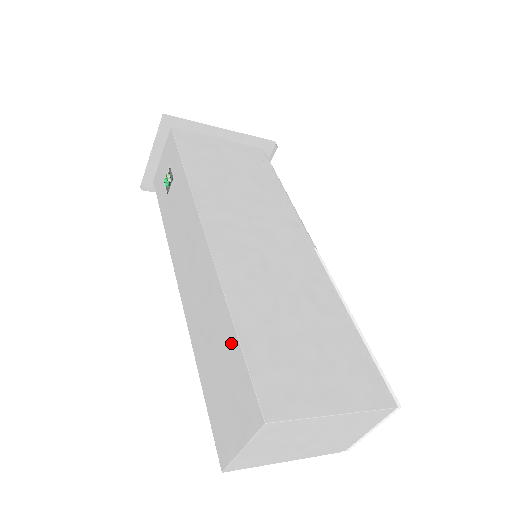
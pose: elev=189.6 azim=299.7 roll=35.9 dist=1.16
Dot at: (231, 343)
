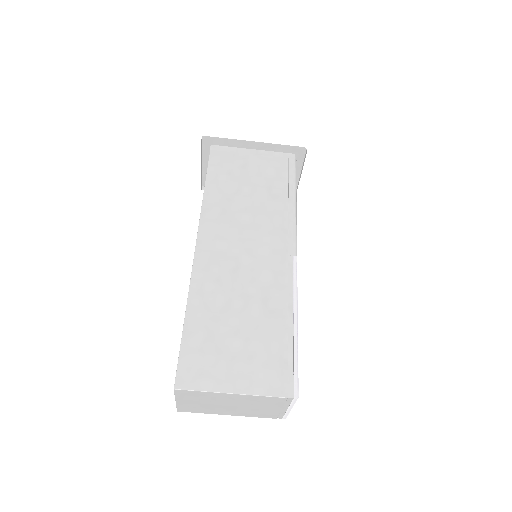
Dot at: occluded
